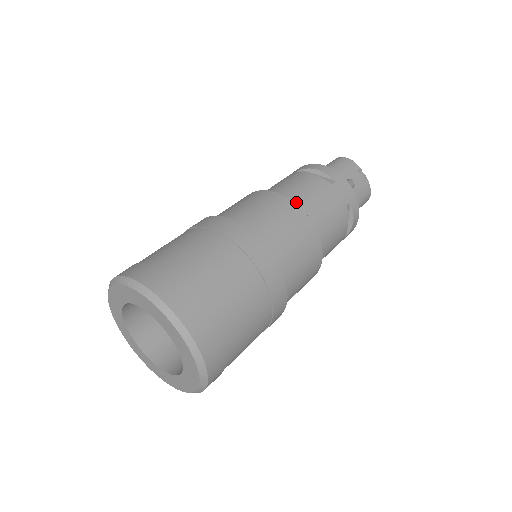
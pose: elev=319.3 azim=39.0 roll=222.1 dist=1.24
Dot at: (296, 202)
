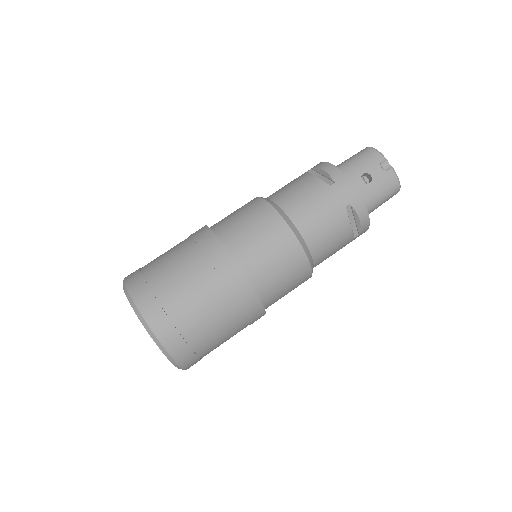
Dot at: (284, 209)
